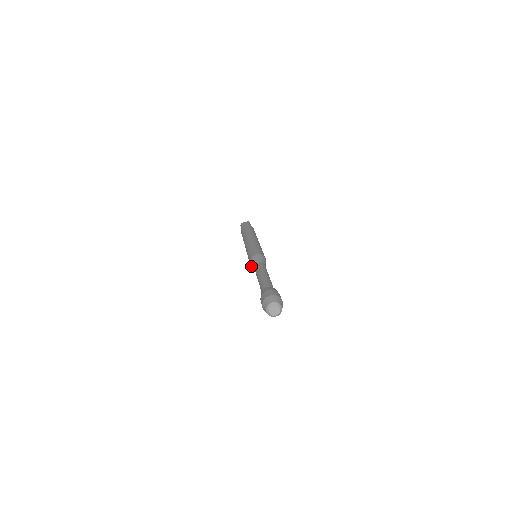
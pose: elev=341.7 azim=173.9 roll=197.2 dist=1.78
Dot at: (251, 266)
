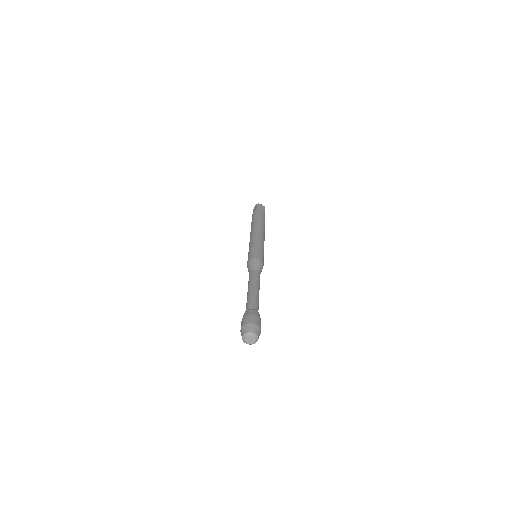
Dot at: occluded
